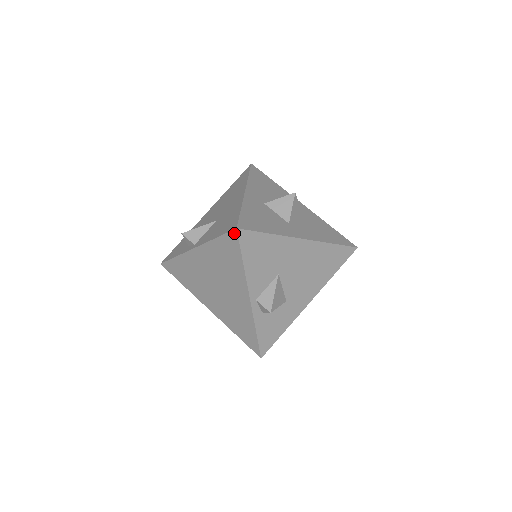
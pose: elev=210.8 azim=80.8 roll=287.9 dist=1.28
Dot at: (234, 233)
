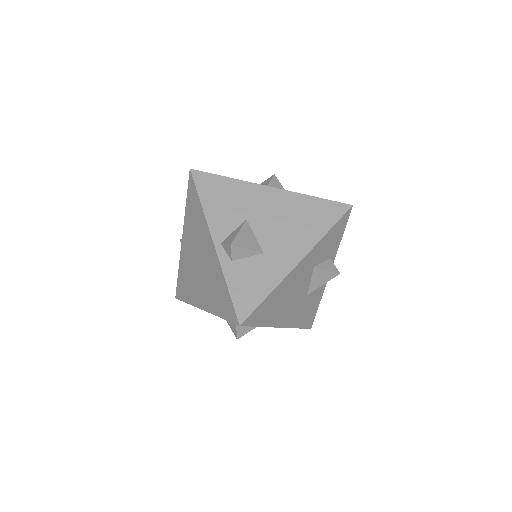
Dot at: (190, 176)
